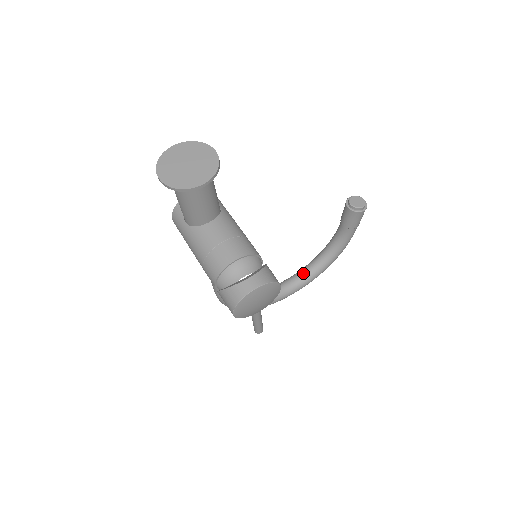
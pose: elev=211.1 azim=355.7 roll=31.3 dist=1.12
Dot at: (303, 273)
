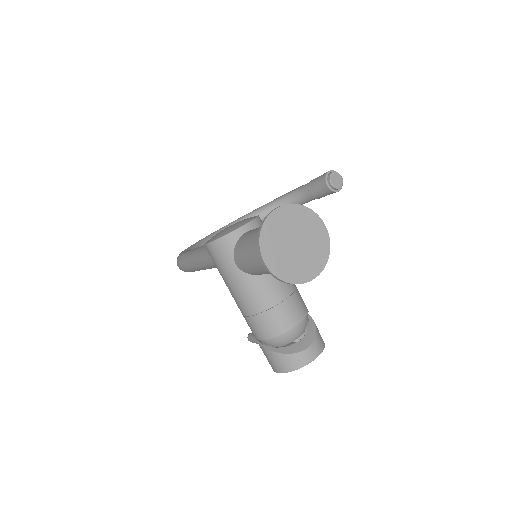
Dot at: occluded
